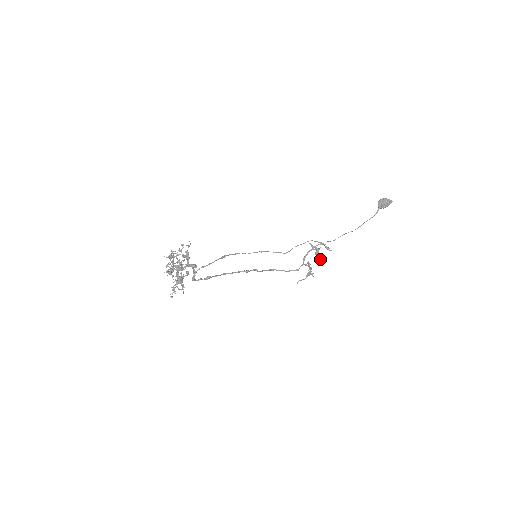
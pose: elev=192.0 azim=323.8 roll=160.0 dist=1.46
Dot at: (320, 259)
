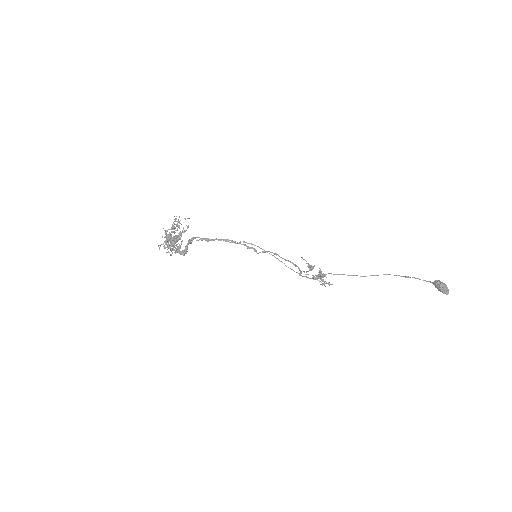
Dot at: occluded
